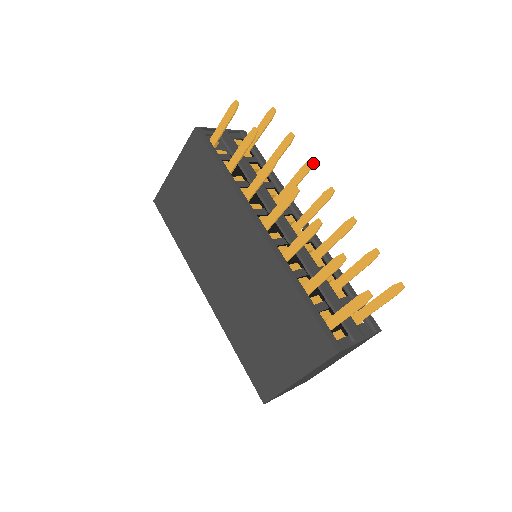
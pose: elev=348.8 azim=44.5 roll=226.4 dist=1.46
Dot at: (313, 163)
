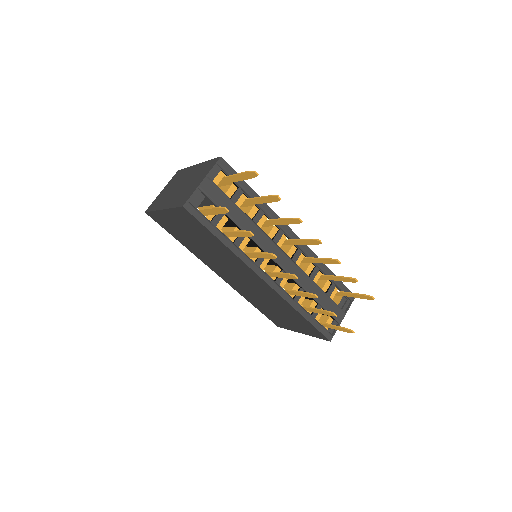
Dot at: occluded
